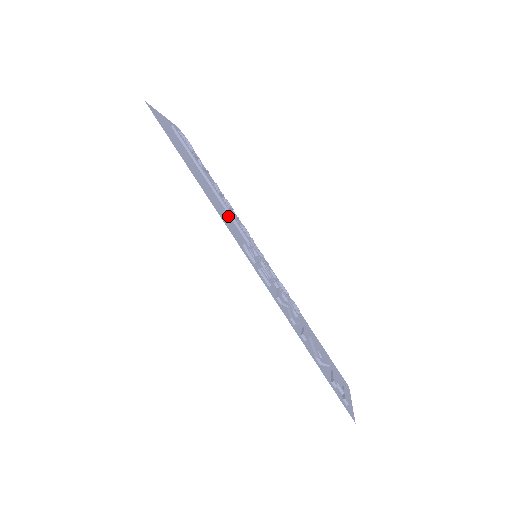
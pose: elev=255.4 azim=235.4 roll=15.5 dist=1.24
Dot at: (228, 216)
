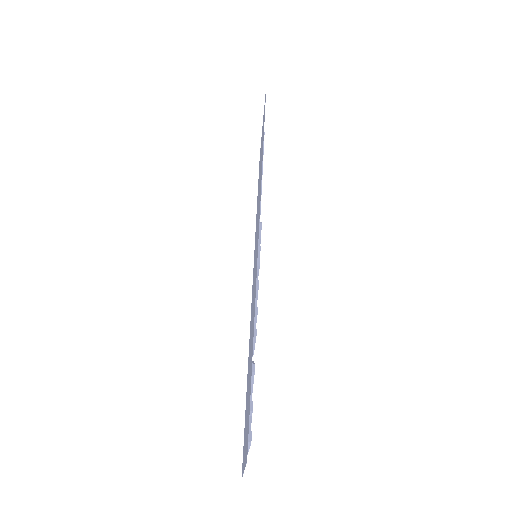
Dot at: (258, 208)
